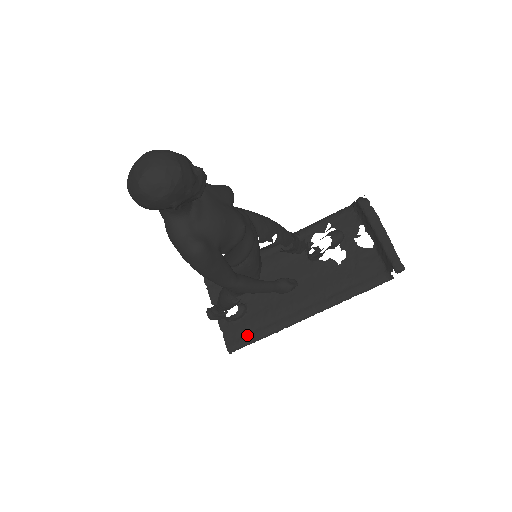
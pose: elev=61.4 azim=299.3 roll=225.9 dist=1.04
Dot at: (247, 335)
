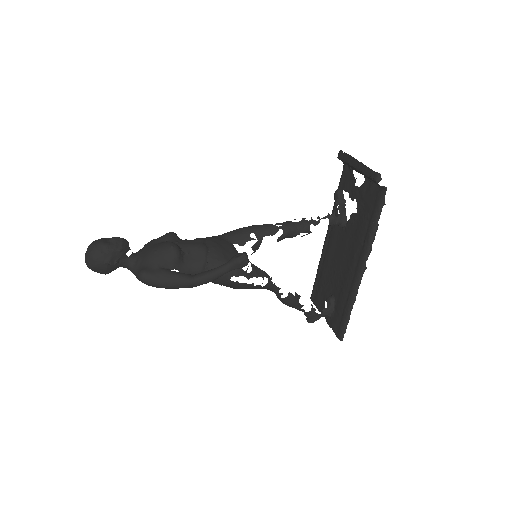
Dot at: (341, 318)
